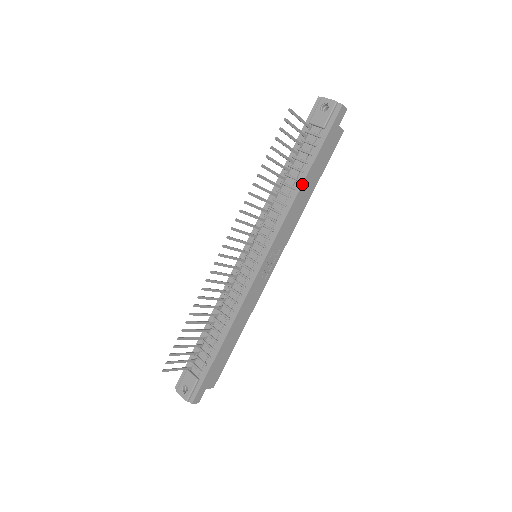
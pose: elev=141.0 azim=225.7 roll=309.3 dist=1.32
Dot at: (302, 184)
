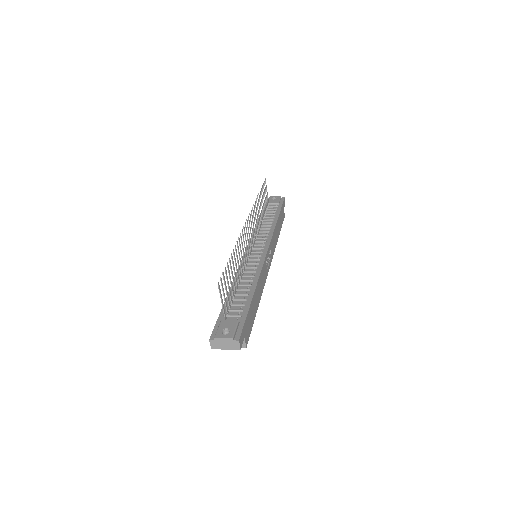
Dot at: (277, 221)
